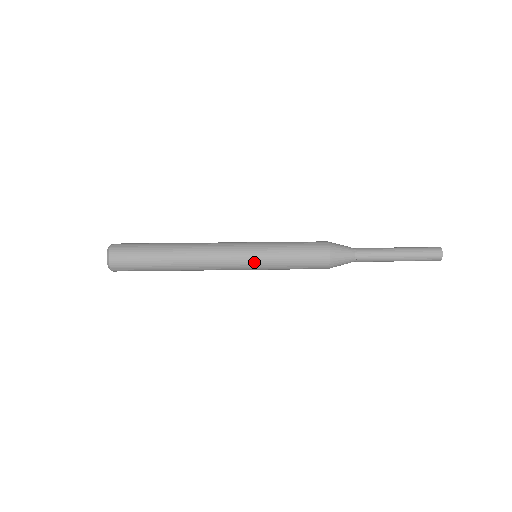
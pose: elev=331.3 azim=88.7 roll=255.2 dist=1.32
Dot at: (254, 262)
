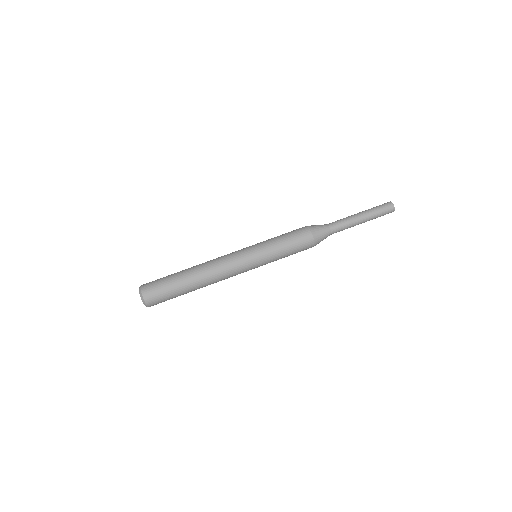
Dot at: (258, 264)
